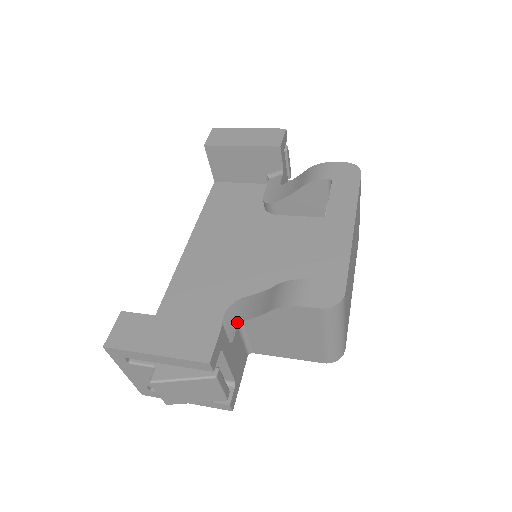
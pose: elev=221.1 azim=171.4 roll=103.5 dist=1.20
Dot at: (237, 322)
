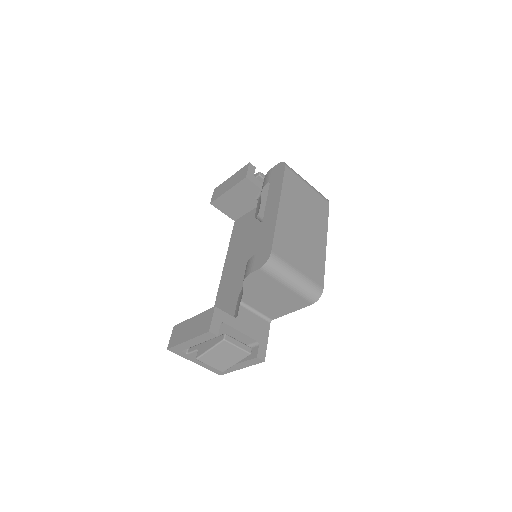
Dot at: (239, 303)
